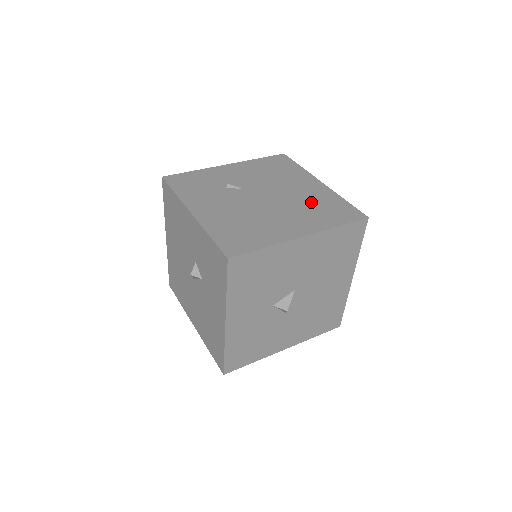
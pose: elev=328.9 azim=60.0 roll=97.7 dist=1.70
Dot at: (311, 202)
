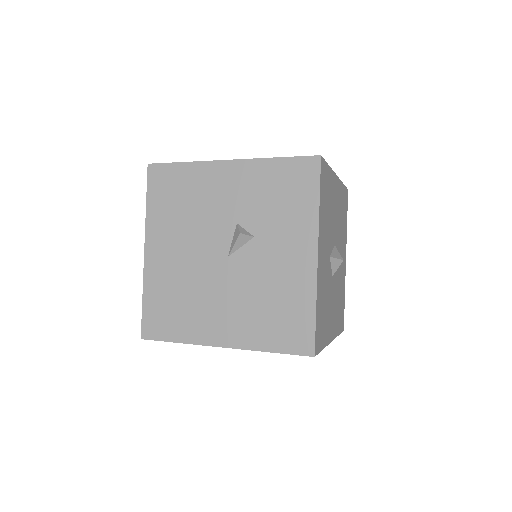
Dot at: occluded
